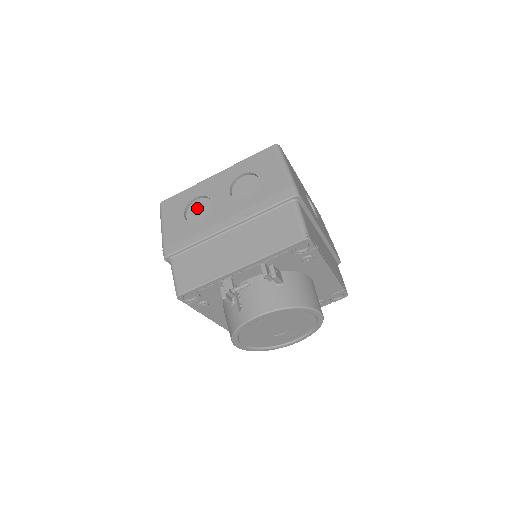
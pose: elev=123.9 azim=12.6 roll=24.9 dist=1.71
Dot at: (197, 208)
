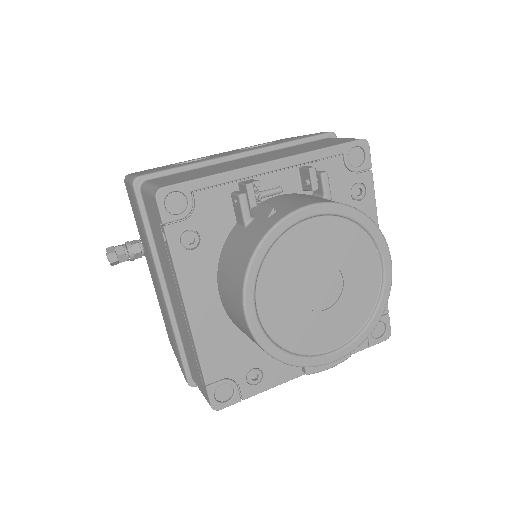
Dot at: occluded
